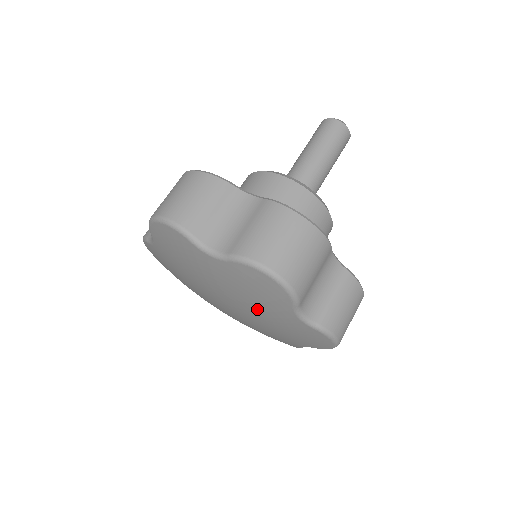
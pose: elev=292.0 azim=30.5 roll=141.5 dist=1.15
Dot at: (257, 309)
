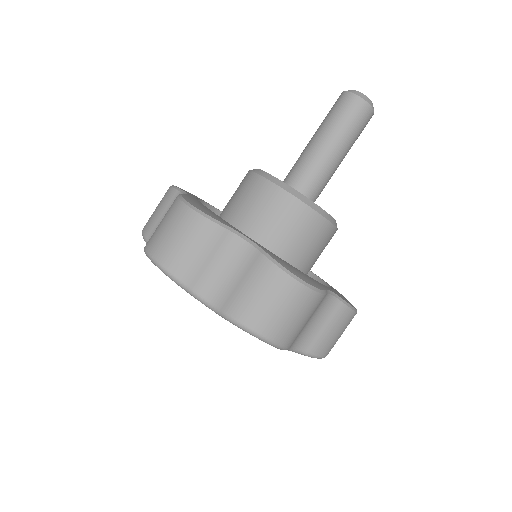
Dot at: occluded
